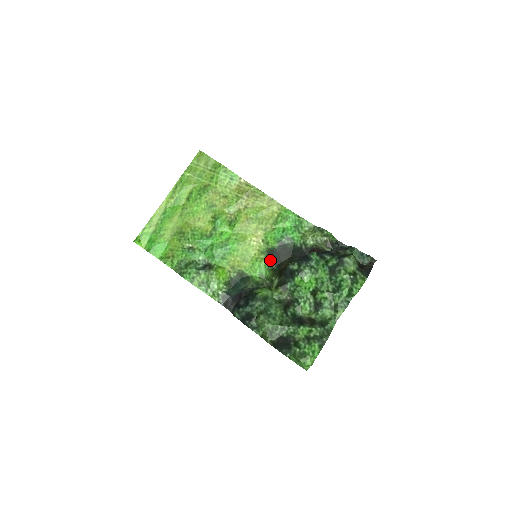
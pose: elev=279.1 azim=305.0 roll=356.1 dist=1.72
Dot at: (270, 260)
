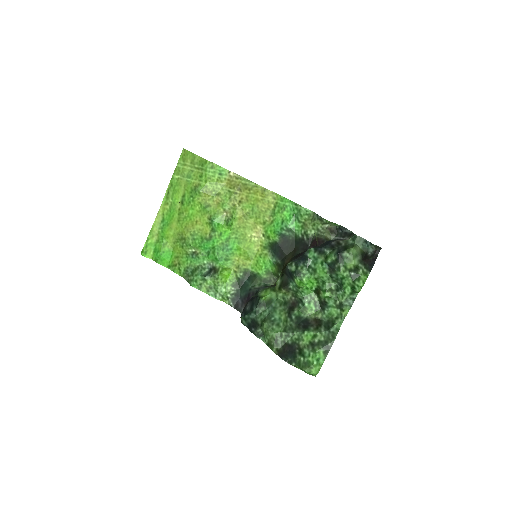
Dot at: (274, 255)
